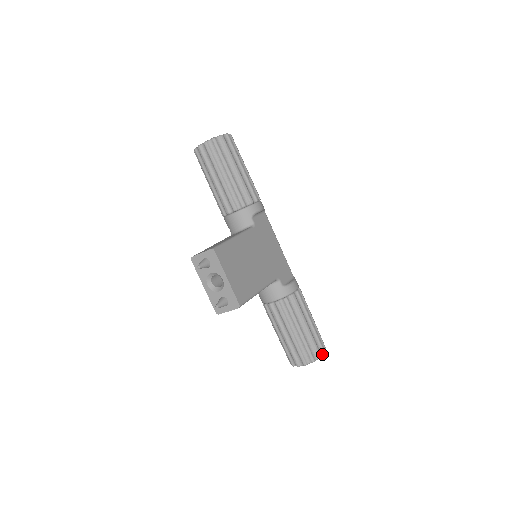
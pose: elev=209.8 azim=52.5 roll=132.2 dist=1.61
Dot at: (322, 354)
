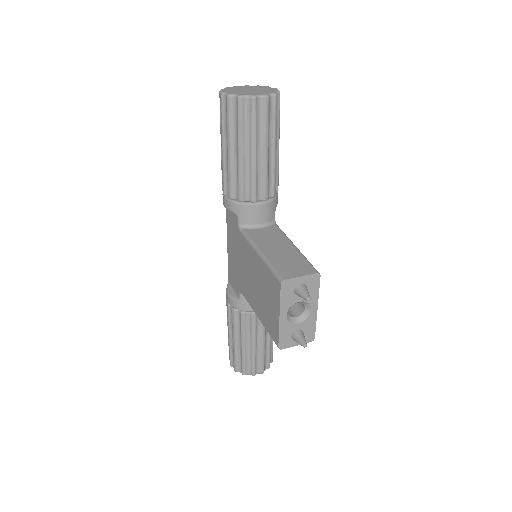
Dot at: occluded
